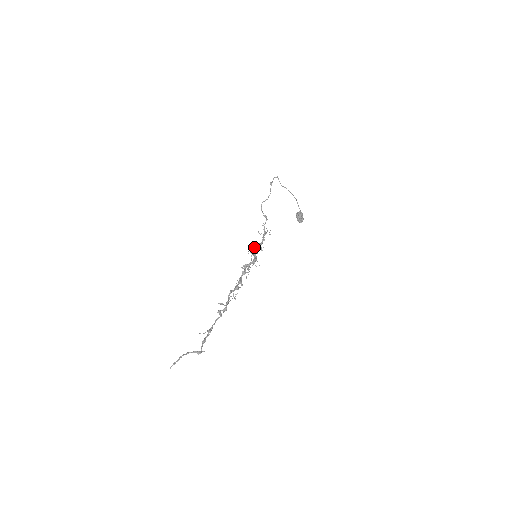
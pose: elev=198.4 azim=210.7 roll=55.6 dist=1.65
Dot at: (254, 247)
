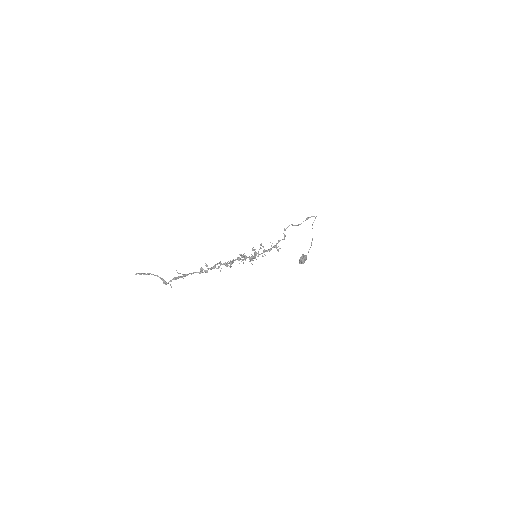
Dot at: occluded
